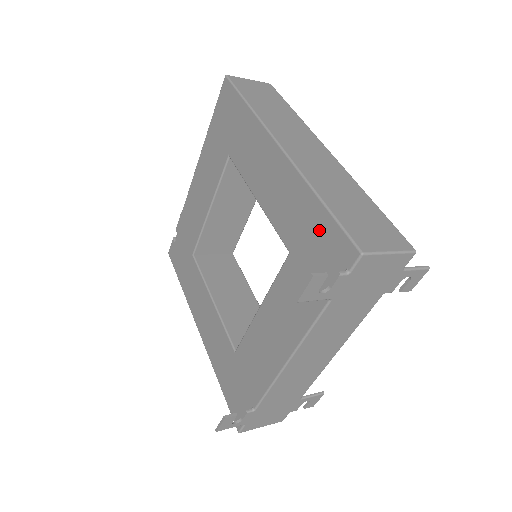
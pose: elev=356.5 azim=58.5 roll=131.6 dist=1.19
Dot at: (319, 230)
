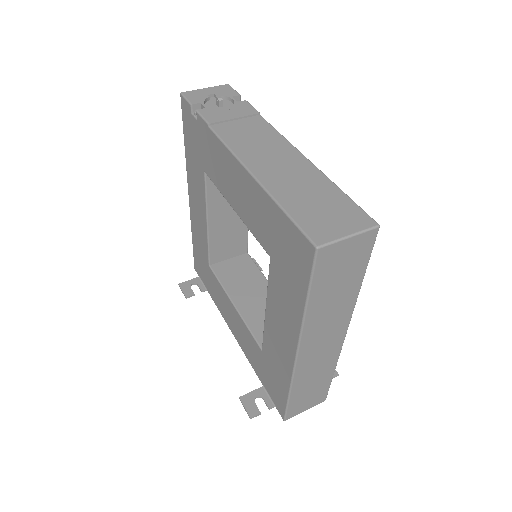
Dot at: (279, 388)
